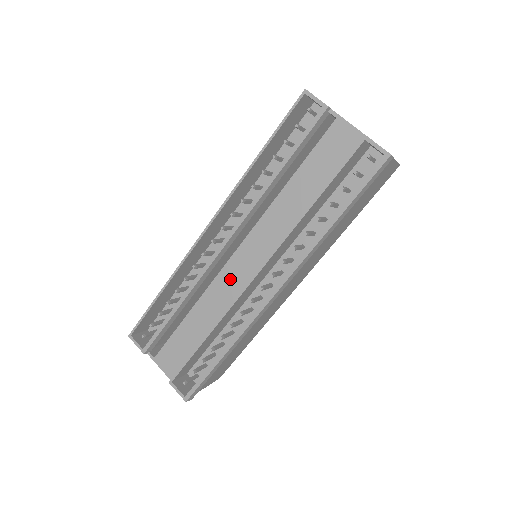
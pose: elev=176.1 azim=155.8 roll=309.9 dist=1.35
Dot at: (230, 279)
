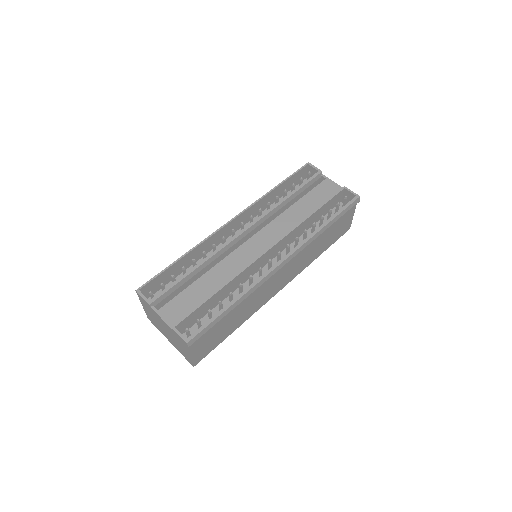
Dot at: (244, 254)
